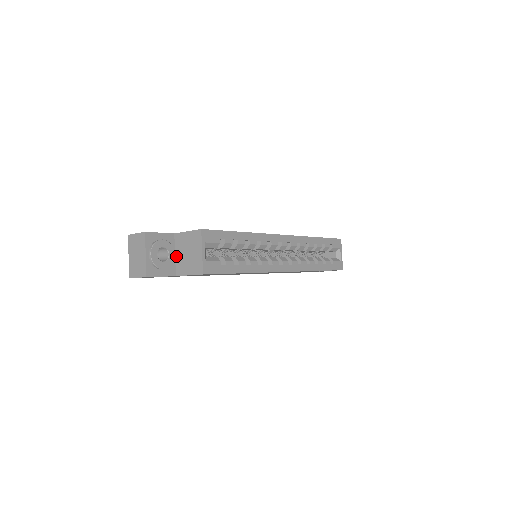
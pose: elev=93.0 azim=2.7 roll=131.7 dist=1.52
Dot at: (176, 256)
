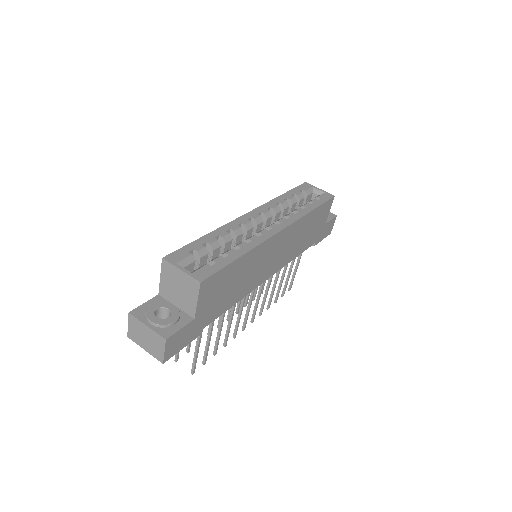
Dot at: (177, 306)
